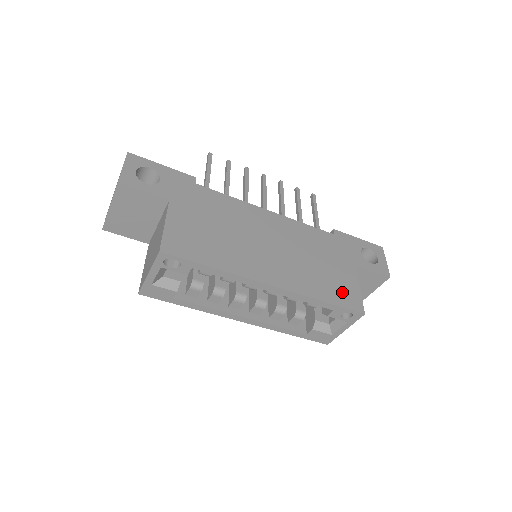
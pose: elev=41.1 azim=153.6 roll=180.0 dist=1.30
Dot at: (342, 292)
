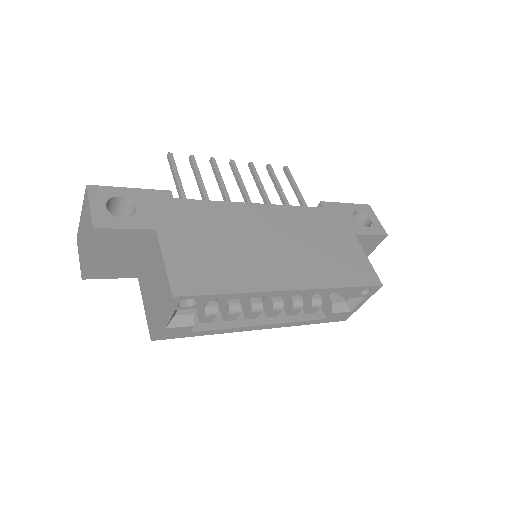
Dot at: (355, 270)
